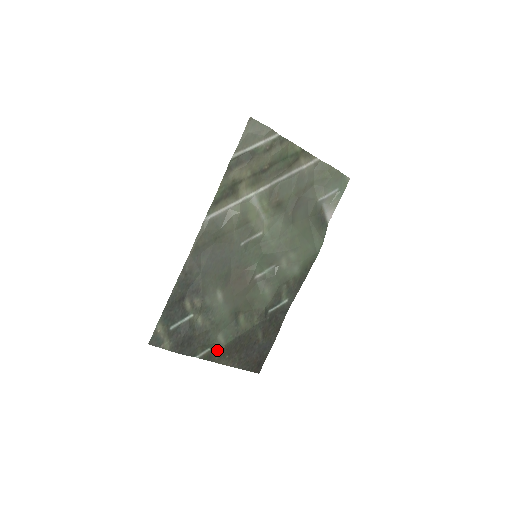
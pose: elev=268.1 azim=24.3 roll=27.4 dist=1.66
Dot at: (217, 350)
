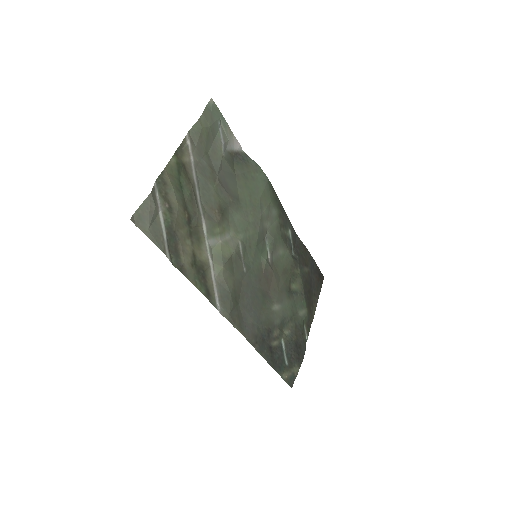
Dot at: (307, 318)
